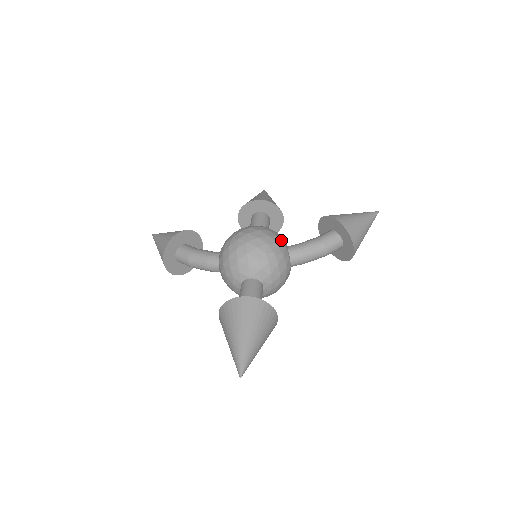
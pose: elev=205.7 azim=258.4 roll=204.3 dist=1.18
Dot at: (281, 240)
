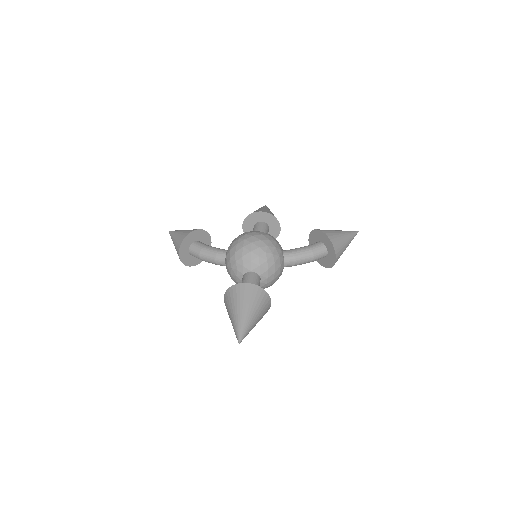
Dot at: (278, 244)
